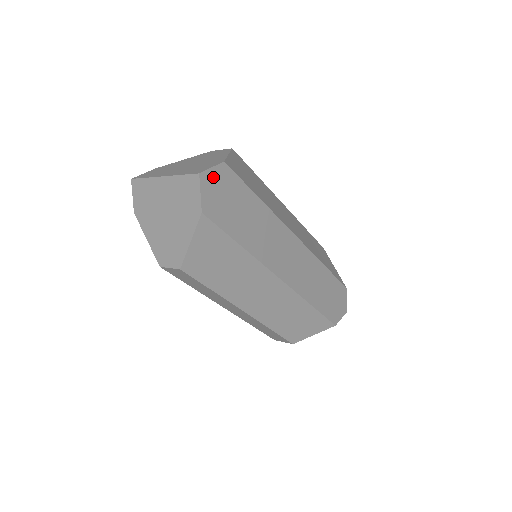
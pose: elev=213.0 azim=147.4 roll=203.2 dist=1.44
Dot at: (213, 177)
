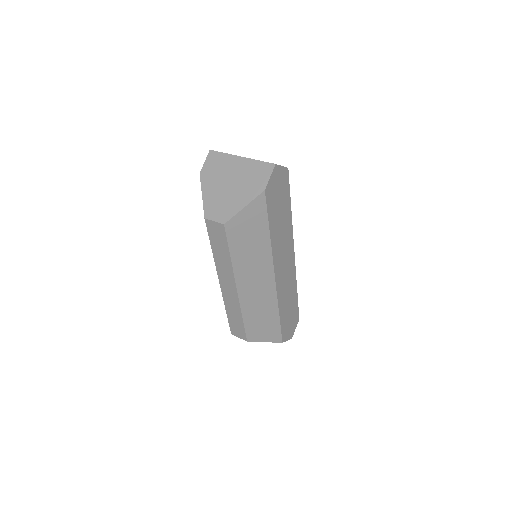
Dot at: (280, 173)
